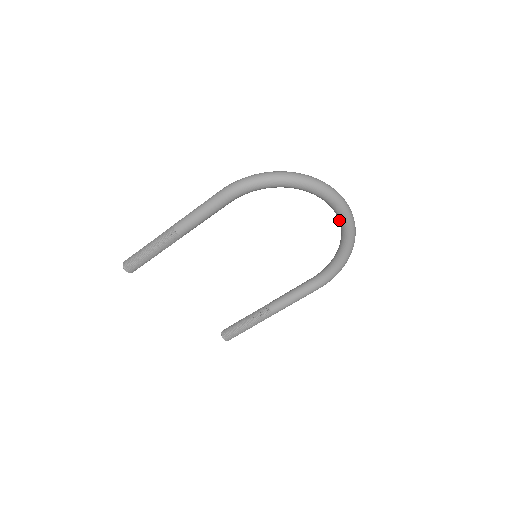
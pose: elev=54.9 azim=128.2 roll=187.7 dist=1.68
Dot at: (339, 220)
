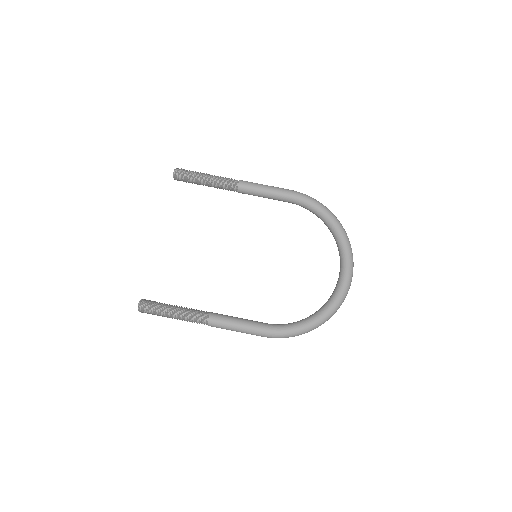
Dot at: (336, 286)
